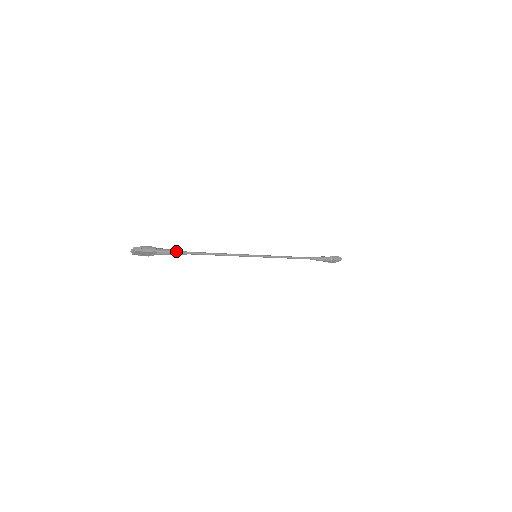
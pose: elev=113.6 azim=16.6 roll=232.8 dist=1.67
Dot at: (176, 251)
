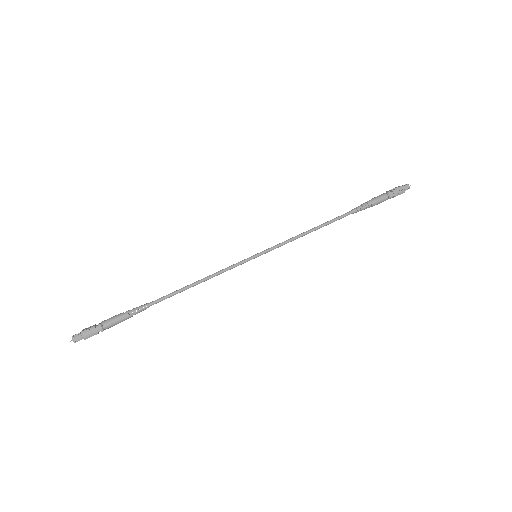
Dot at: (131, 313)
